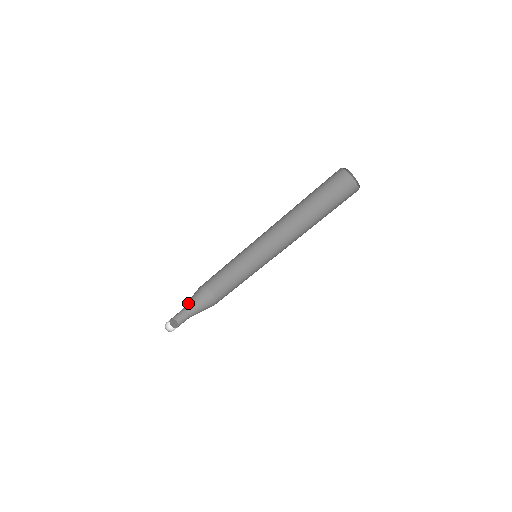
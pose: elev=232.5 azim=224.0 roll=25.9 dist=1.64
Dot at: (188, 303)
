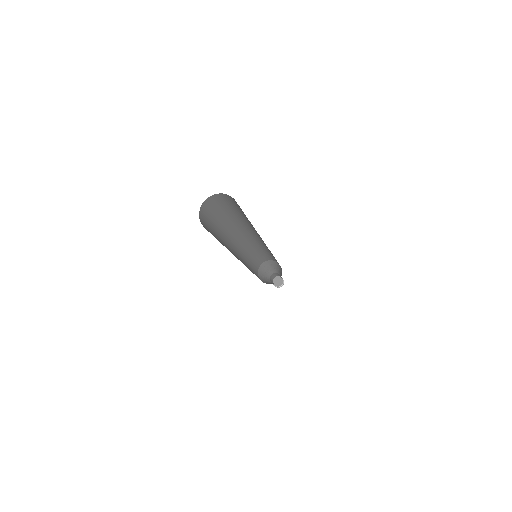
Dot at: (268, 272)
